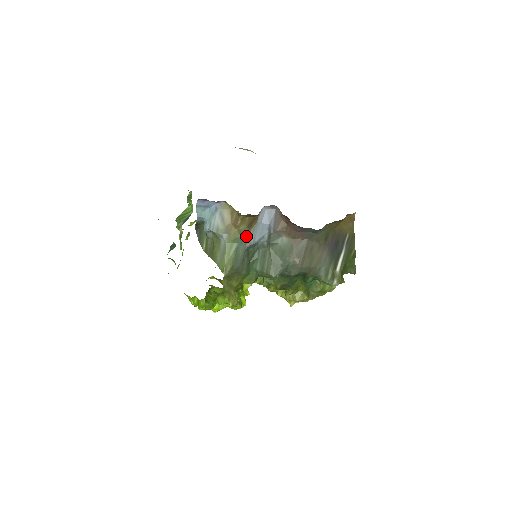
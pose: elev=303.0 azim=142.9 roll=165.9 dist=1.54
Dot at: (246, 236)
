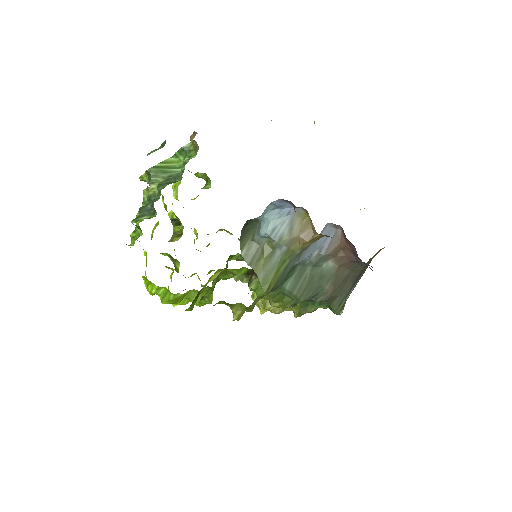
Dot at: (301, 253)
